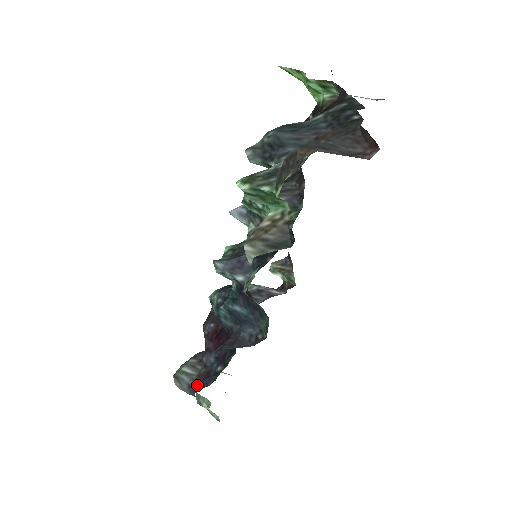
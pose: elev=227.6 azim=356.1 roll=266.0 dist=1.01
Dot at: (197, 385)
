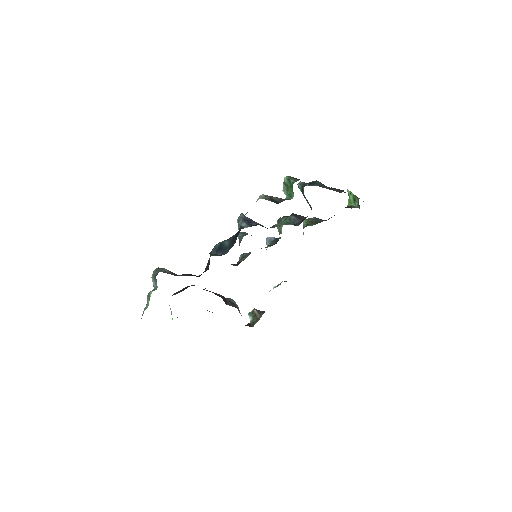
Dot at: occluded
